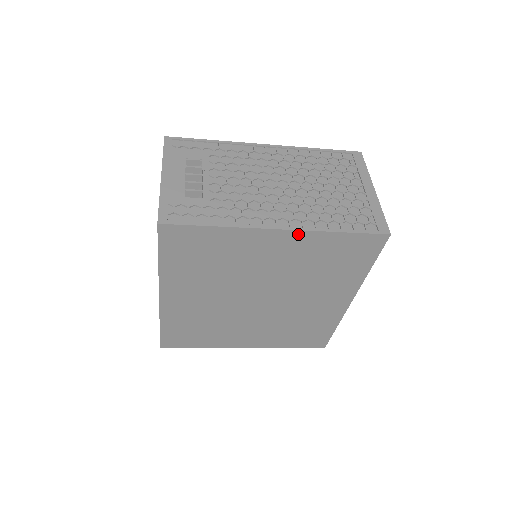
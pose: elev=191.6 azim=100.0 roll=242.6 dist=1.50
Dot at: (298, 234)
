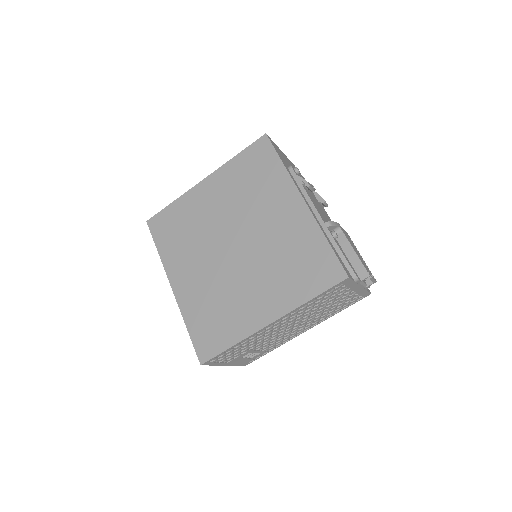
Dot at: (215, 175)
